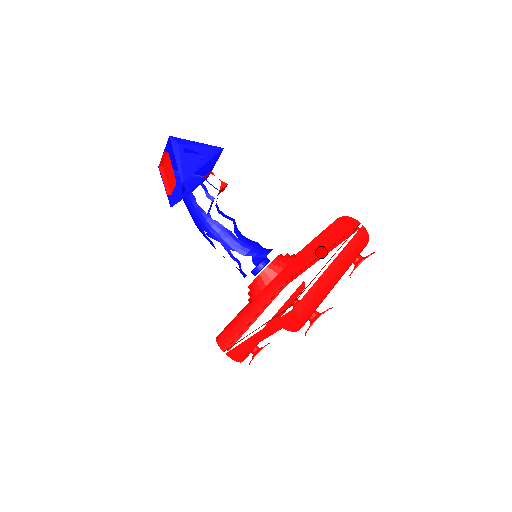
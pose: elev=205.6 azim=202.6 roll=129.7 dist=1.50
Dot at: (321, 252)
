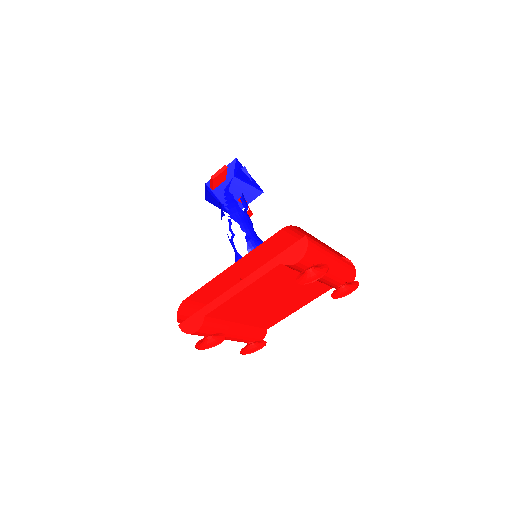
Dot at: occluded
